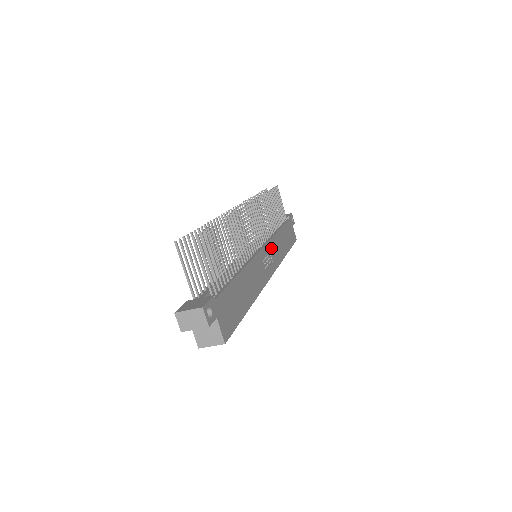
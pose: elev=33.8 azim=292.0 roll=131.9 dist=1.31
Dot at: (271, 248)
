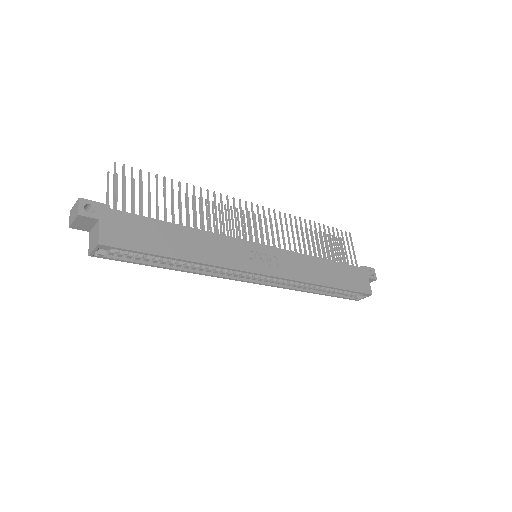
Dot at: (283, 257)
